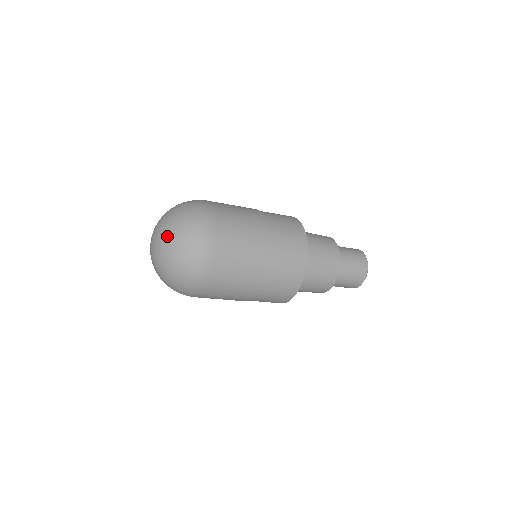
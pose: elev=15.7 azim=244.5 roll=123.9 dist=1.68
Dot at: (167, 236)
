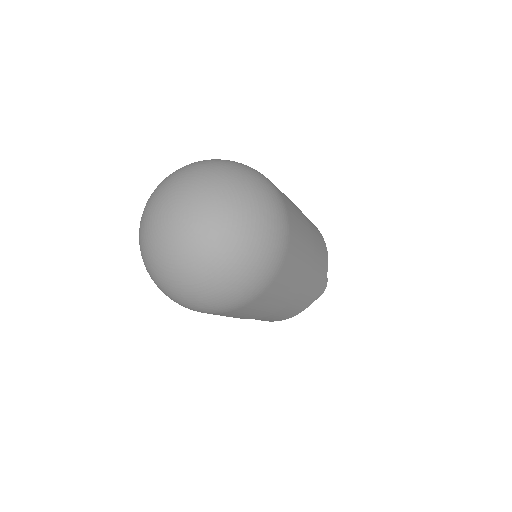
Dot at: (227, 209)
